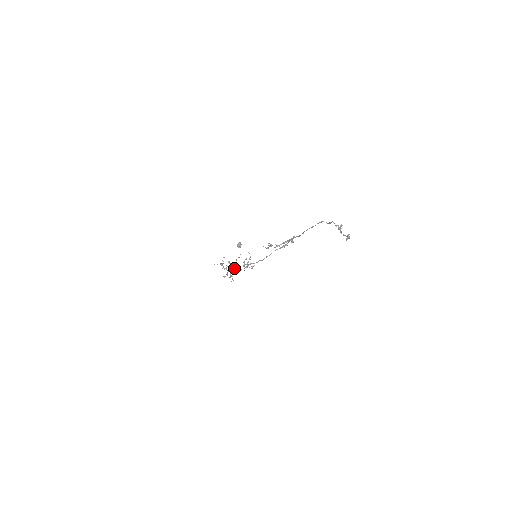
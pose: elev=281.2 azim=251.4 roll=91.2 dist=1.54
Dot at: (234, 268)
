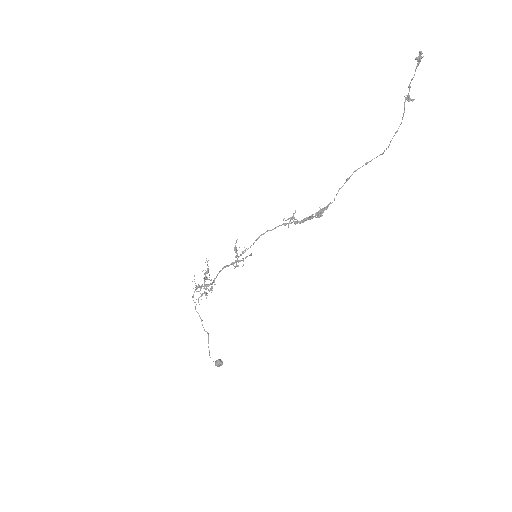
Dot at: (213, 282)
